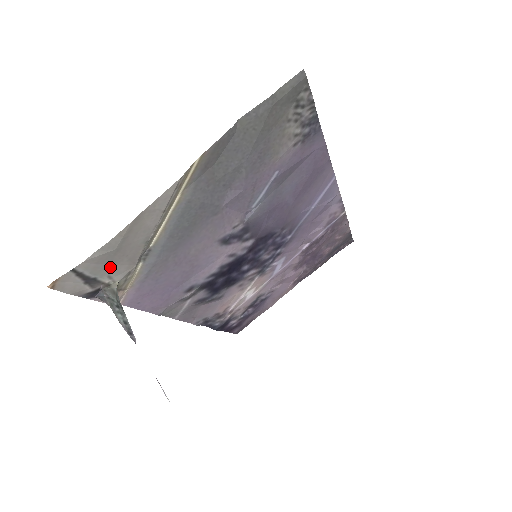
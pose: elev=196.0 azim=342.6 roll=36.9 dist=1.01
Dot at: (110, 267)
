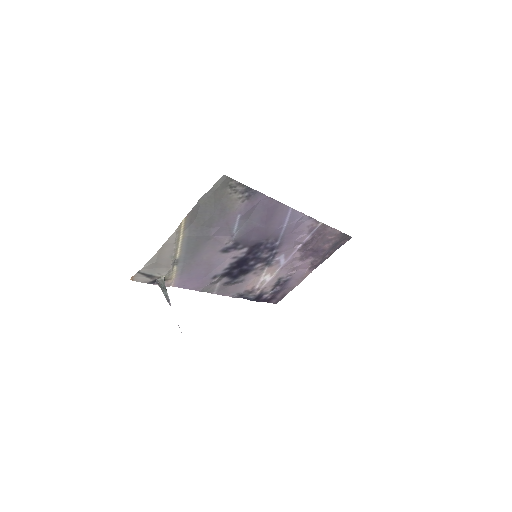
Dot at: (157, 269)
